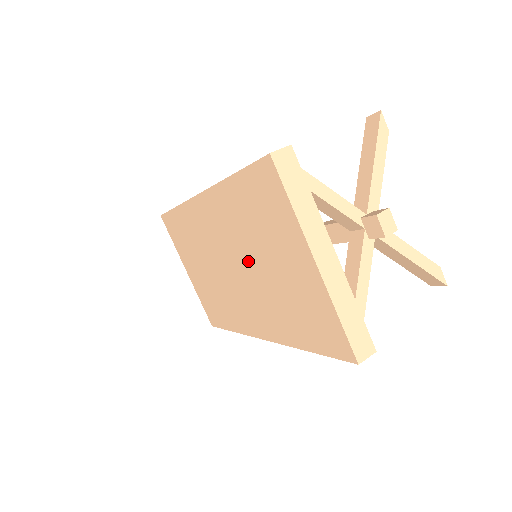
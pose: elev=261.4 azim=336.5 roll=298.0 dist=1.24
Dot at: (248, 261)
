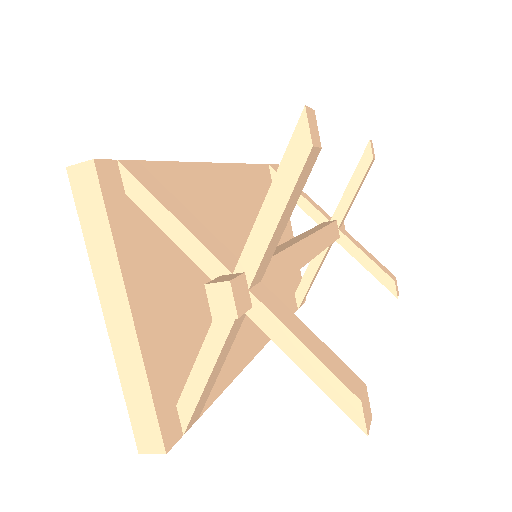
Dot at: occluded
